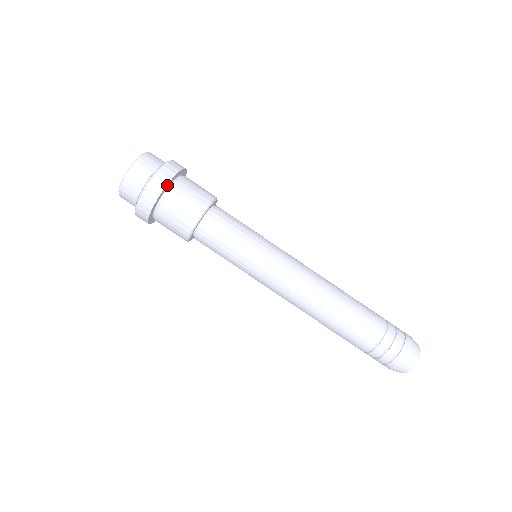
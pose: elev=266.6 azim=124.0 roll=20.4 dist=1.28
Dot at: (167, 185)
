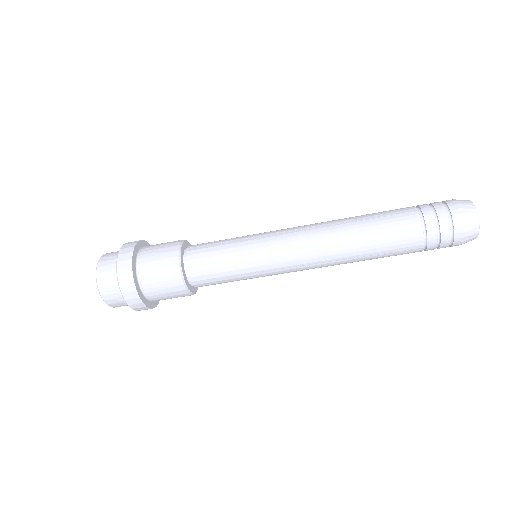
Dot at: (143, 300)
